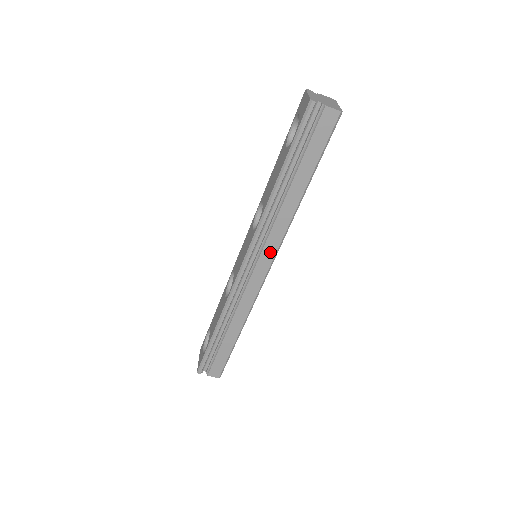
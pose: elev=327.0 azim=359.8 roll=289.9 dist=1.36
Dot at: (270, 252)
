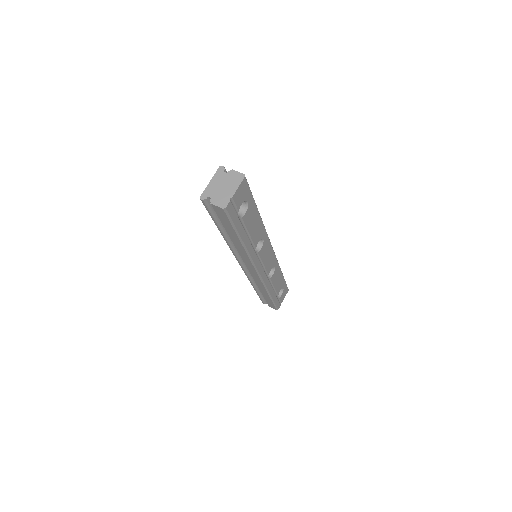
Dot at: (250, 265)
